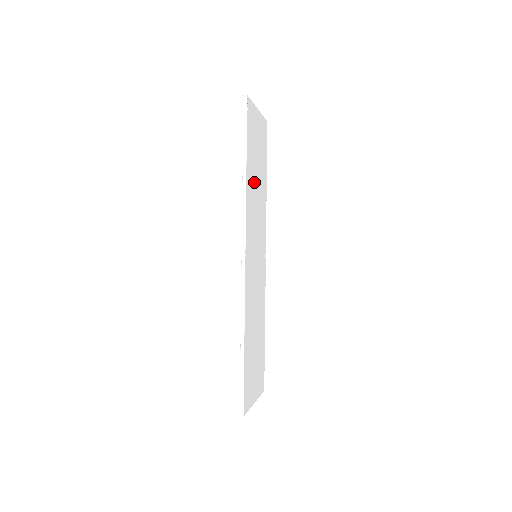
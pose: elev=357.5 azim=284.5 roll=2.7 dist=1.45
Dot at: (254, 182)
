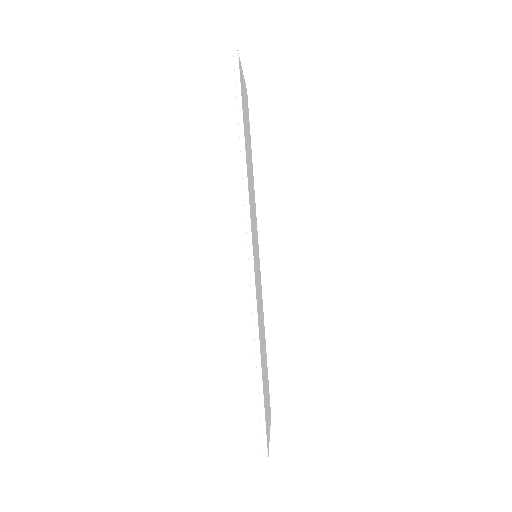
Dot at: occluded
